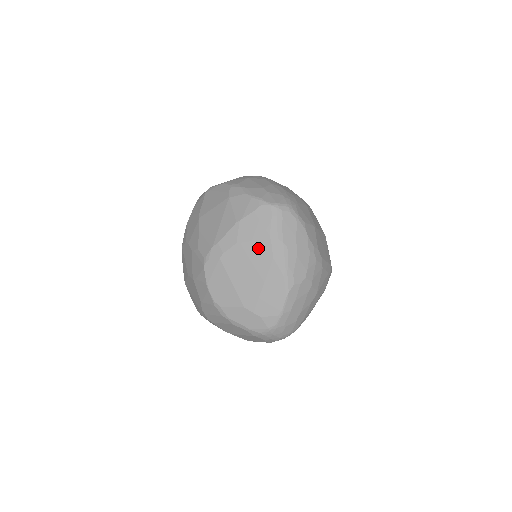
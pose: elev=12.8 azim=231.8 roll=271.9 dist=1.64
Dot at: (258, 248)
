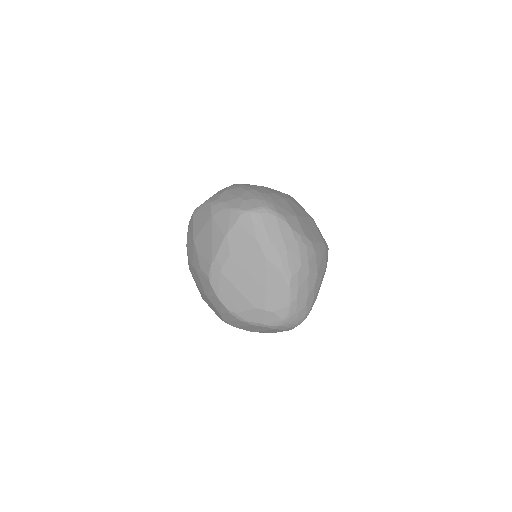
Dot at: (250, 253)
